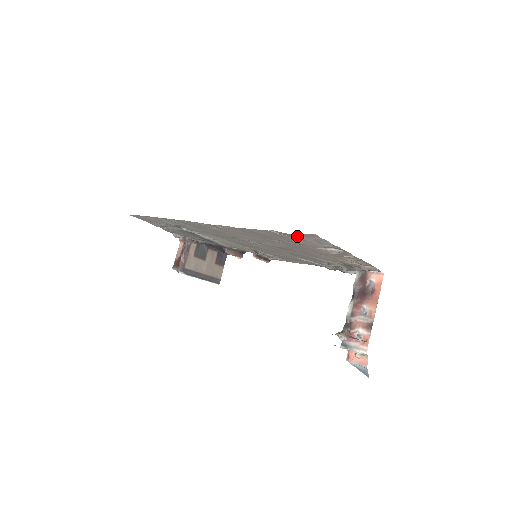
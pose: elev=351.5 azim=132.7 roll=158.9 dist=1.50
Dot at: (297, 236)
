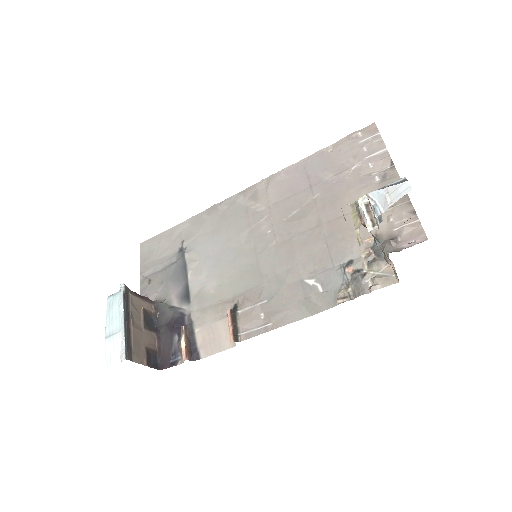
Dot at: (354, 140)
